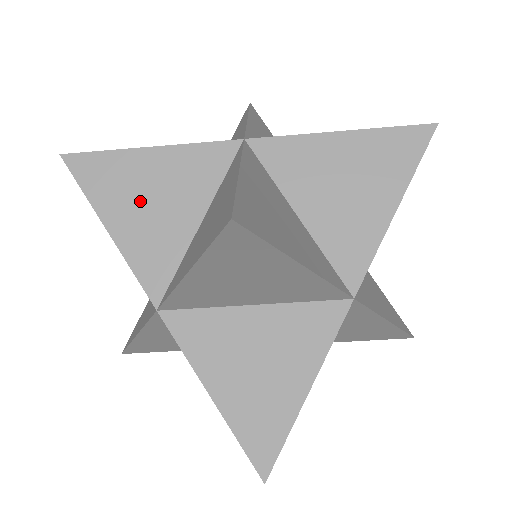
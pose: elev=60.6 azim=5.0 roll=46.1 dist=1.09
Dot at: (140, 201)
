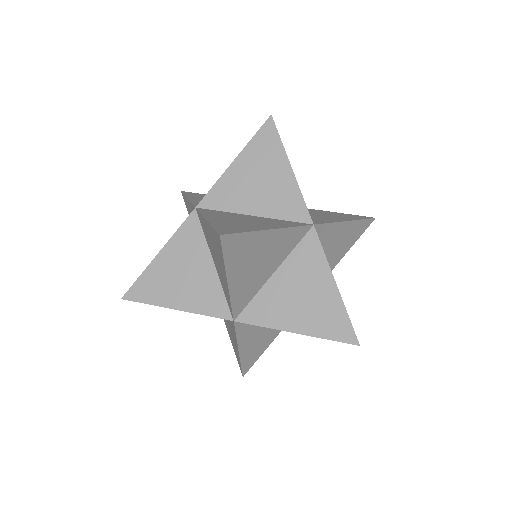
Dot at: (177, 282)
